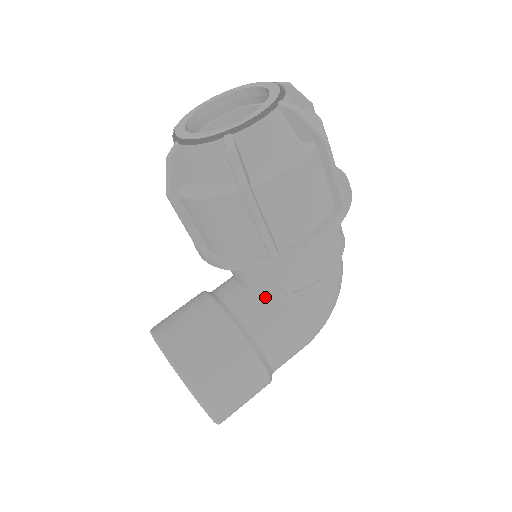
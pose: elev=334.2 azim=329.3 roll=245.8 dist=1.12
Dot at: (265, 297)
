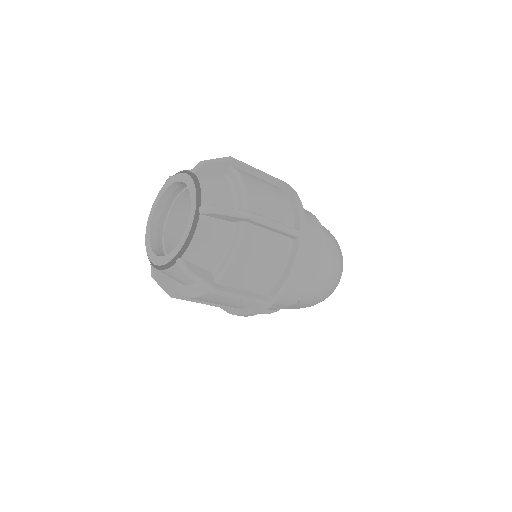
Dot at: occluded
